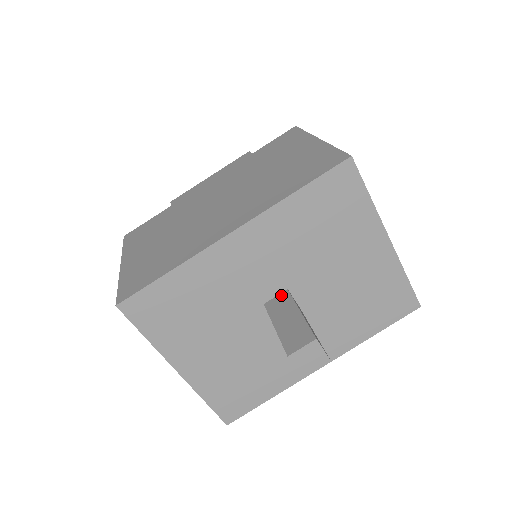
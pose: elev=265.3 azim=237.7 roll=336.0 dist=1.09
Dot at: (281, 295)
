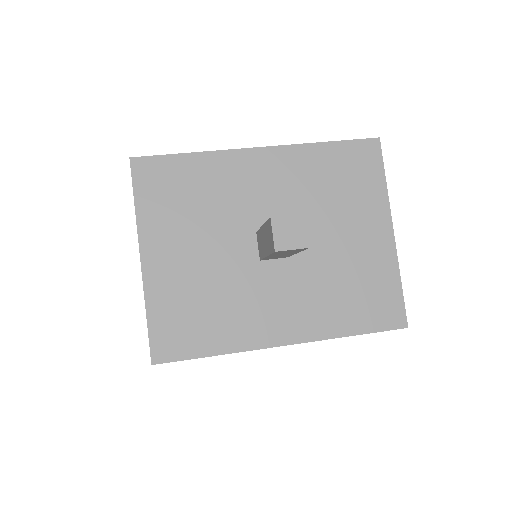
Dot at: occluded
